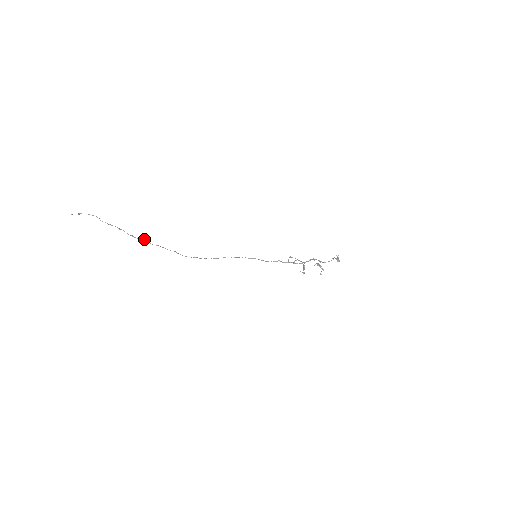
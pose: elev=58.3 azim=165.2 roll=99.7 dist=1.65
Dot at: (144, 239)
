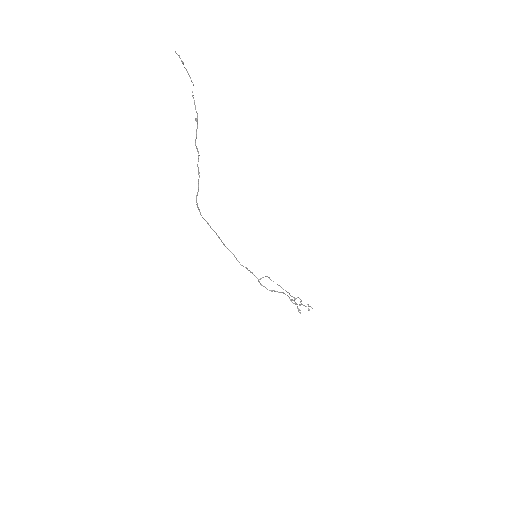
Dot at: occluded
